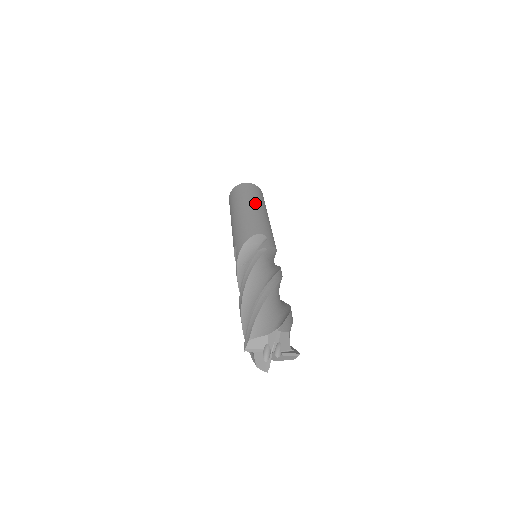
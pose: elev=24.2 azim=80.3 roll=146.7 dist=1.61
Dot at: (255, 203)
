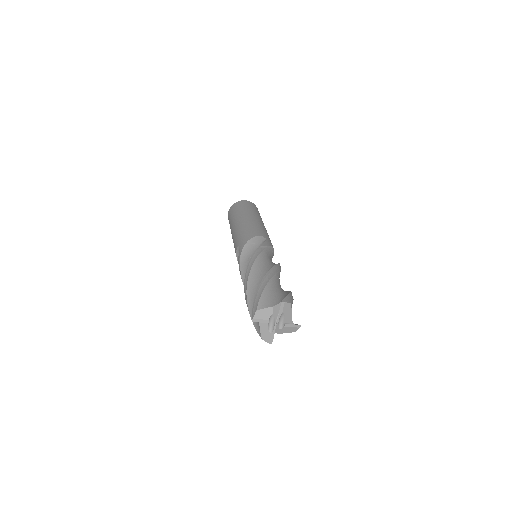
Dot at: (253, 215)
